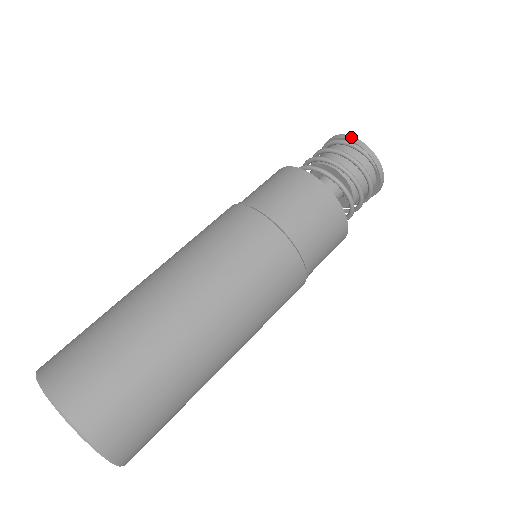
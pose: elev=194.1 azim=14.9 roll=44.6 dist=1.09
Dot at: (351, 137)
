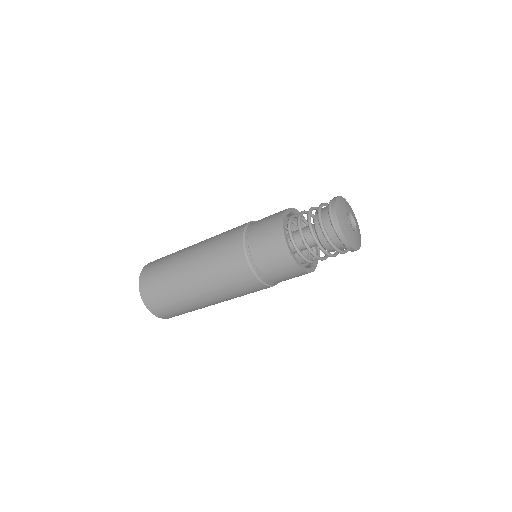
Dot at: (337, 223)
